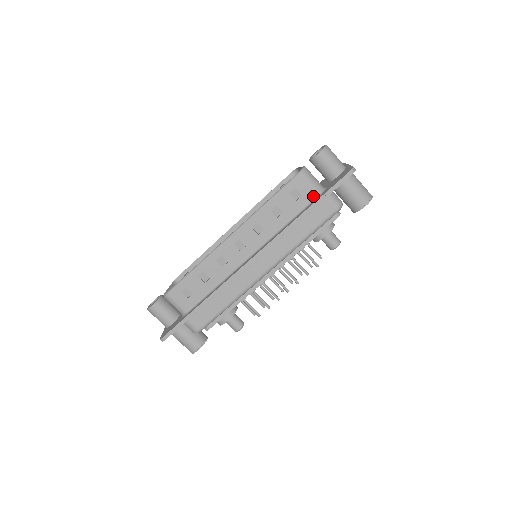
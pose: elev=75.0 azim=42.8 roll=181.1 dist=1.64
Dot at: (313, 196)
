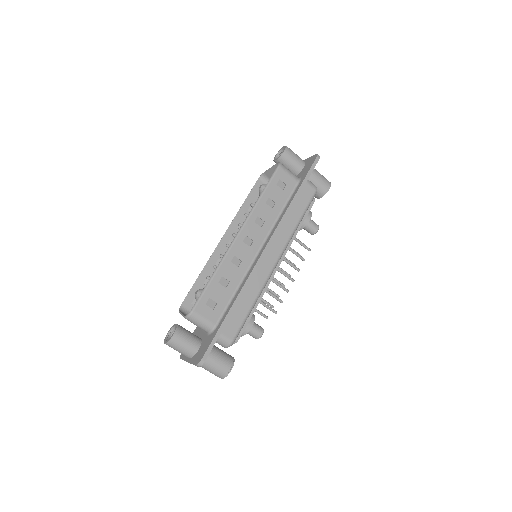
Dot at: (294, 184)
